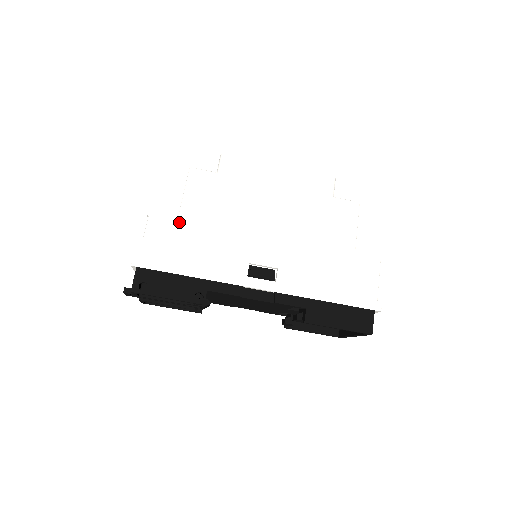
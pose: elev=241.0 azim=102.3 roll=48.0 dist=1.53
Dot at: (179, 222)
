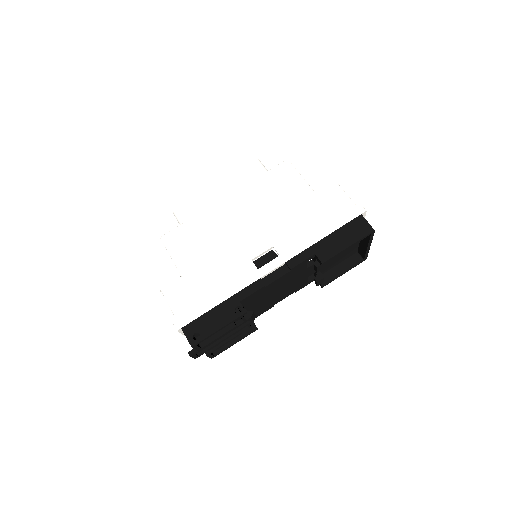
Dot at: (183, 276)
